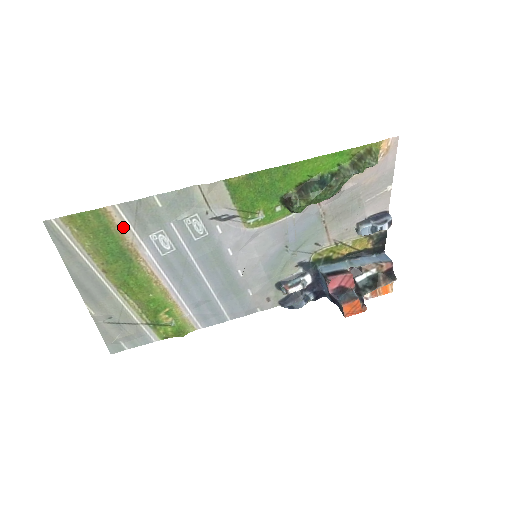
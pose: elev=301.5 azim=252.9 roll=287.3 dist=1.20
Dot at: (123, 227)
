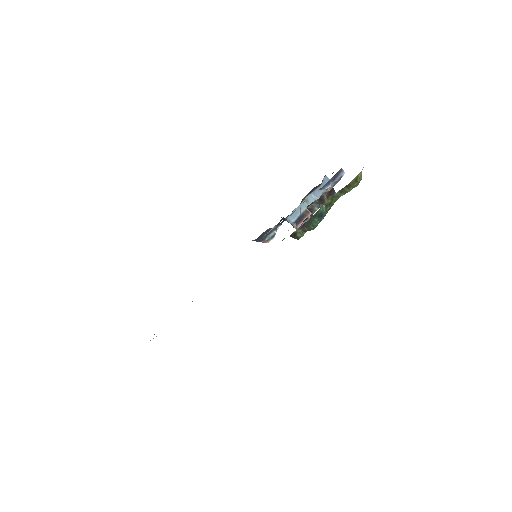
Dot at: occluded
